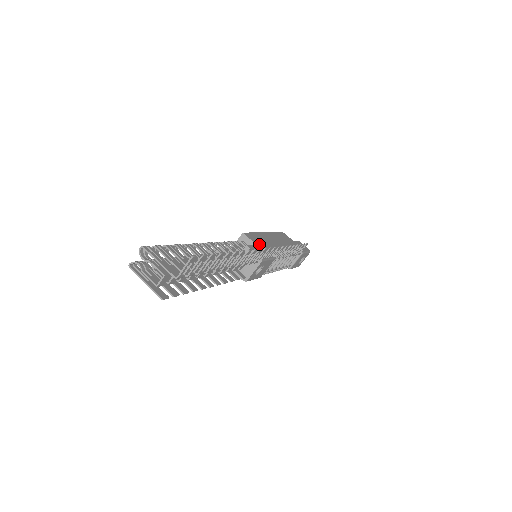
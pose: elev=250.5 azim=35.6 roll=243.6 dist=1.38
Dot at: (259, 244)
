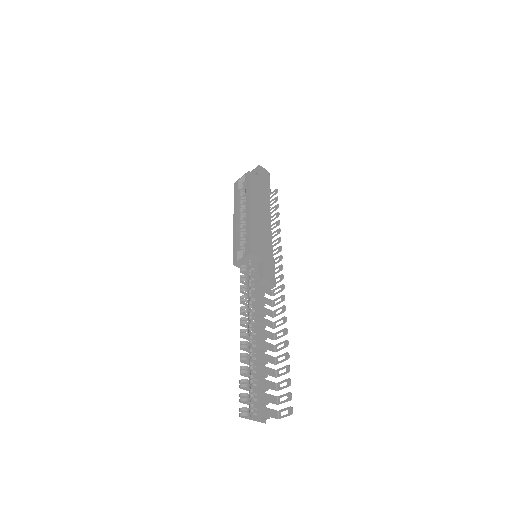
Dot at: (262, 254)
